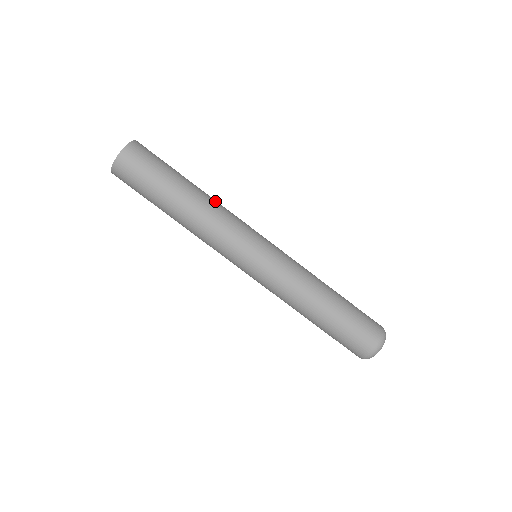
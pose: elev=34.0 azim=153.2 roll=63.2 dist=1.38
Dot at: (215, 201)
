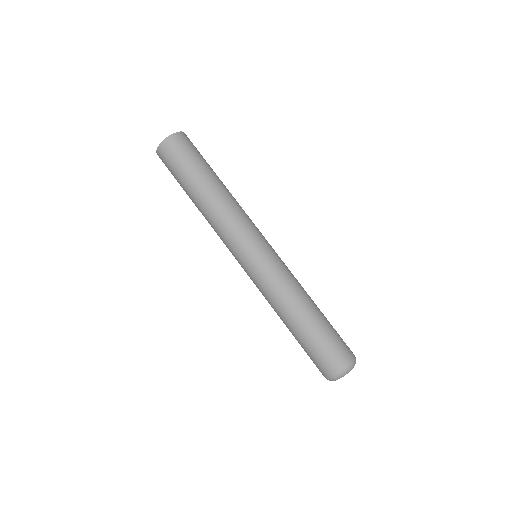
Dot at: occluded
